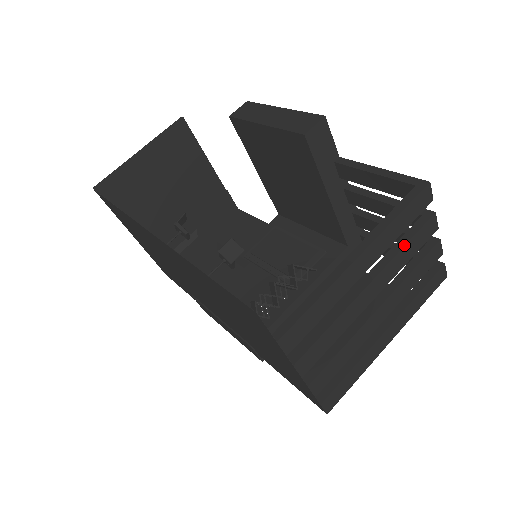
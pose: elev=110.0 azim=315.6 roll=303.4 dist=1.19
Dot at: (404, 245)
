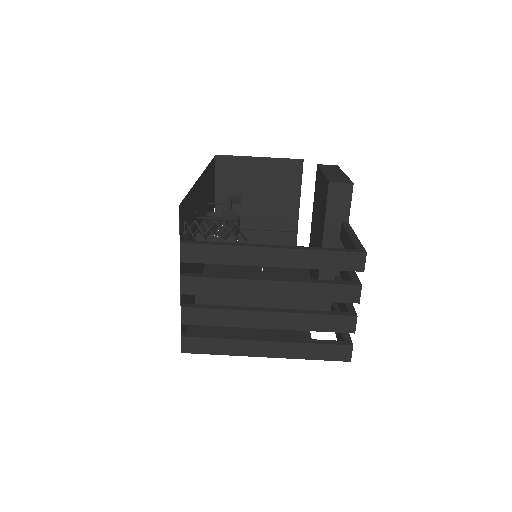
Dot at: (319, 282)
